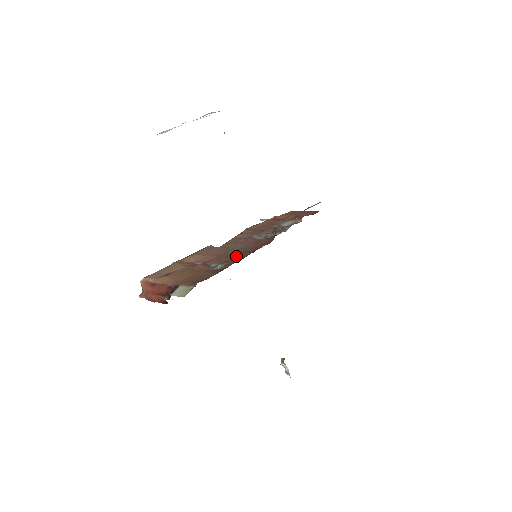
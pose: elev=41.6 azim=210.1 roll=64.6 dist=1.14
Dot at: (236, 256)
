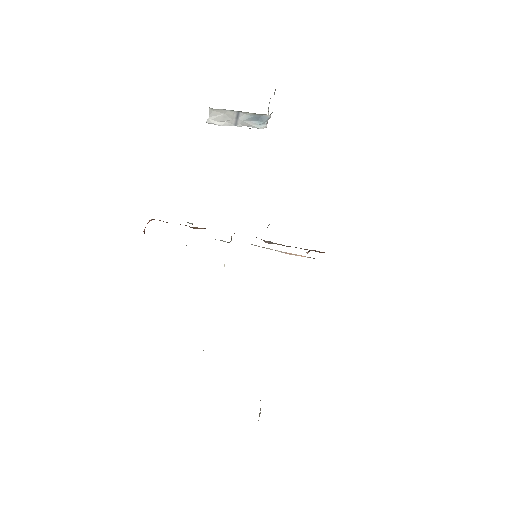
Dot at: occluded
